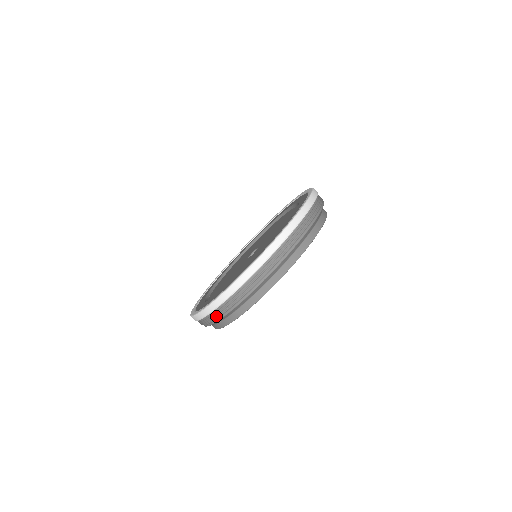
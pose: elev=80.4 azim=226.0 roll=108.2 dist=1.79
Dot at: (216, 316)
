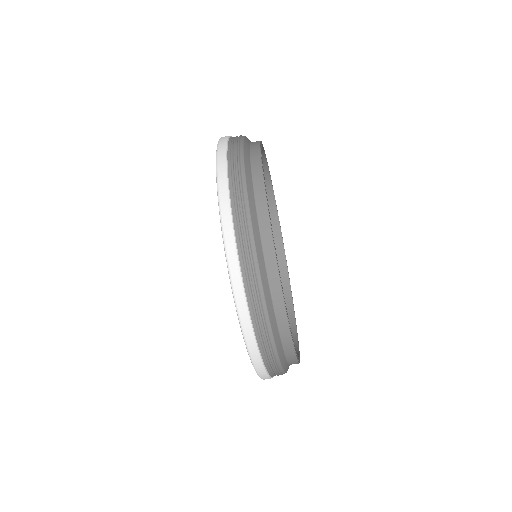
Dot at: (268, 350)
